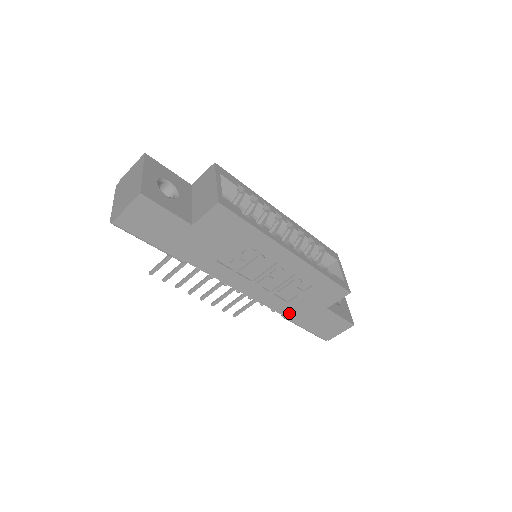
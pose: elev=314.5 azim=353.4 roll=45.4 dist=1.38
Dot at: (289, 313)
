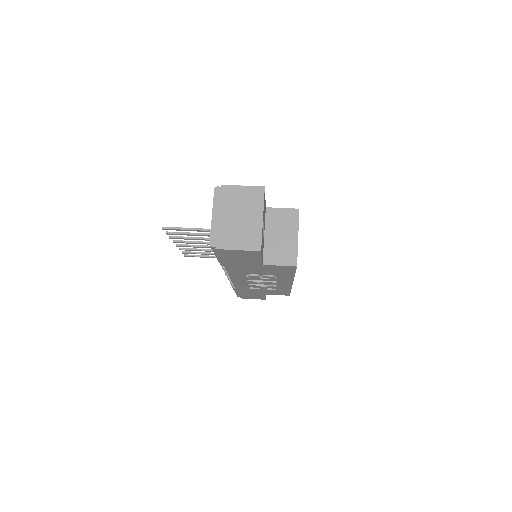
Dot at: (241, 290)
